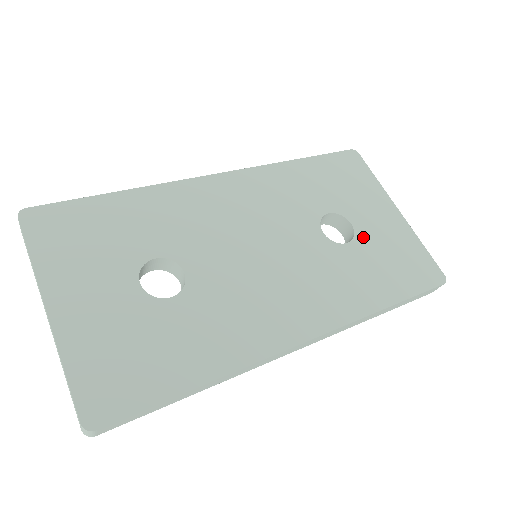
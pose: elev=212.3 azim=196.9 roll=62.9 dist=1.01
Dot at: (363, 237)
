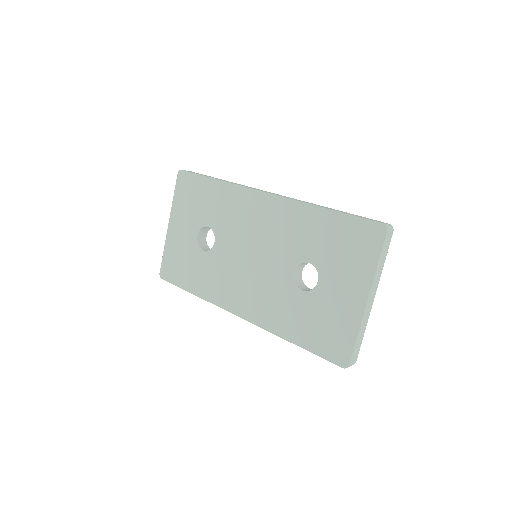
Dot at: (317, 295)
